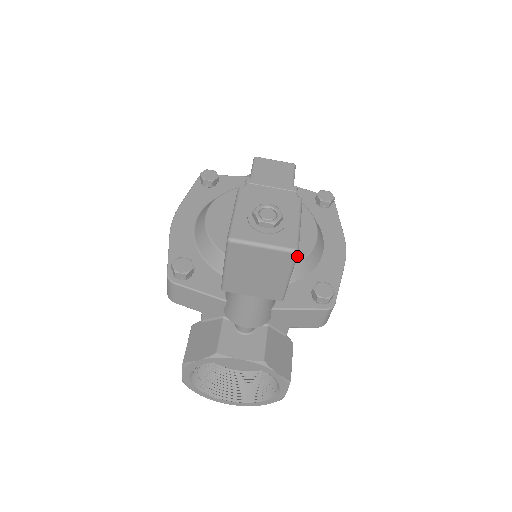
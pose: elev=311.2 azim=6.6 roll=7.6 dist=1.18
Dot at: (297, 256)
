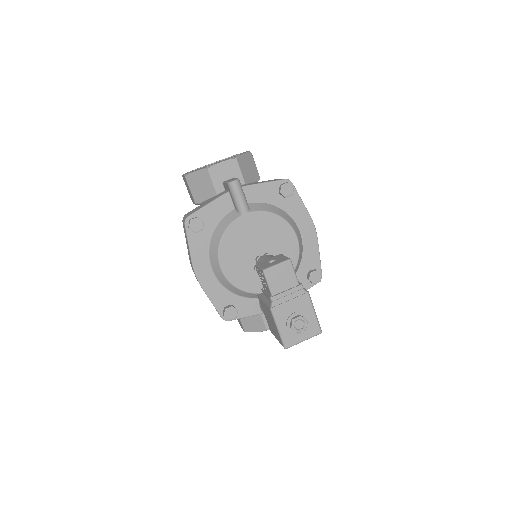
Dot at: (293, 266)
